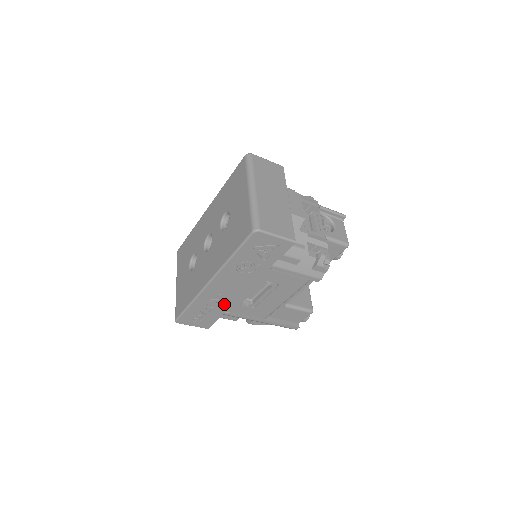
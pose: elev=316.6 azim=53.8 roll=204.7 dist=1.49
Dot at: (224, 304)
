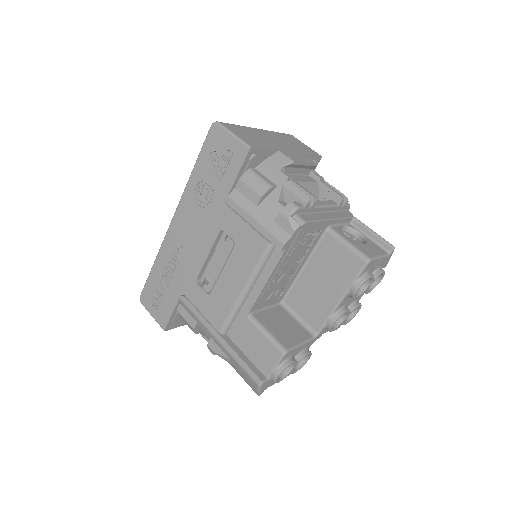
Dot at: (182, 274)
